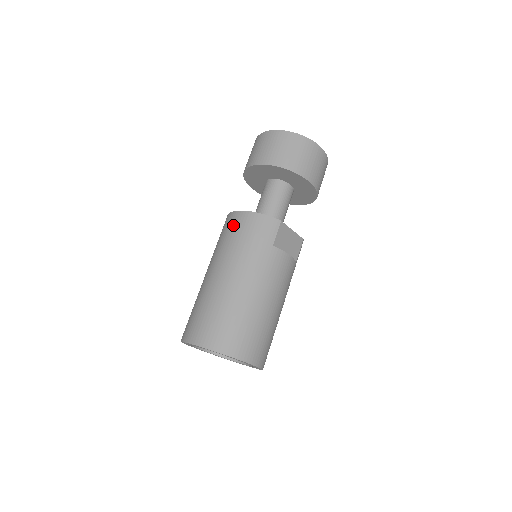
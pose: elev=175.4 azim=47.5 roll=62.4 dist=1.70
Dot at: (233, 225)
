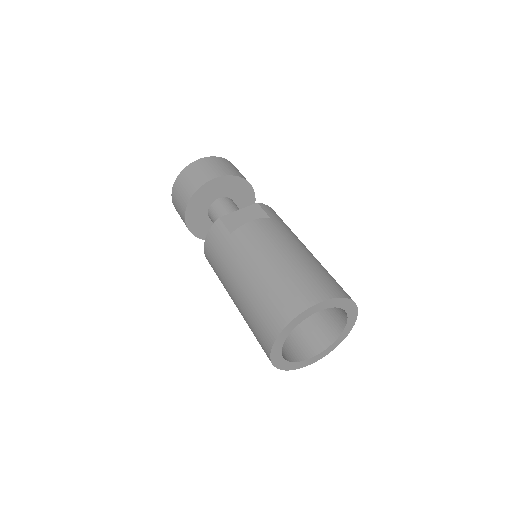
Dot at: (211, 265)
